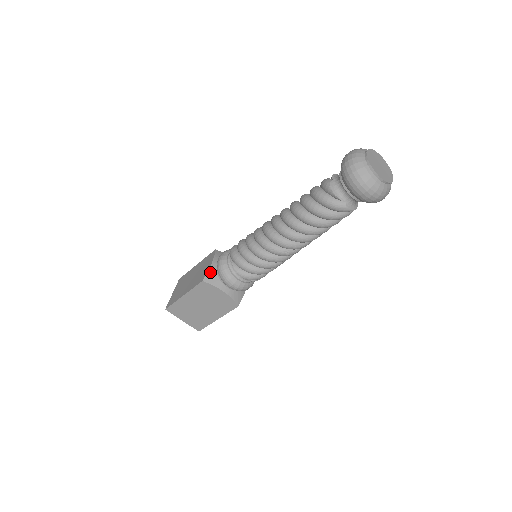
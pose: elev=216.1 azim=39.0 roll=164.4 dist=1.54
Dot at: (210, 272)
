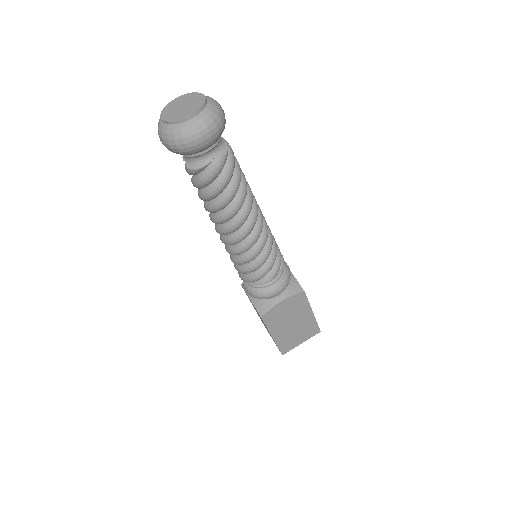
Dot at: (256, 305)
